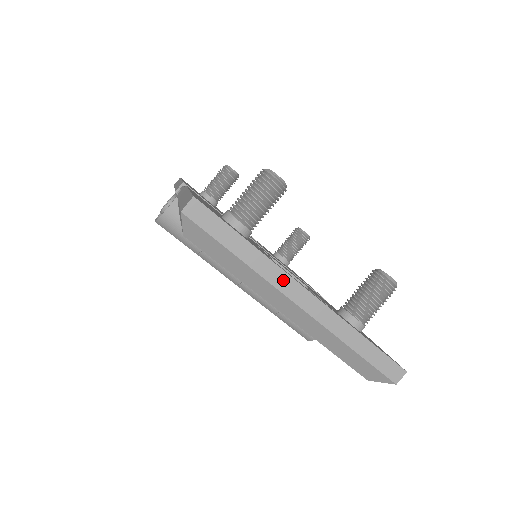
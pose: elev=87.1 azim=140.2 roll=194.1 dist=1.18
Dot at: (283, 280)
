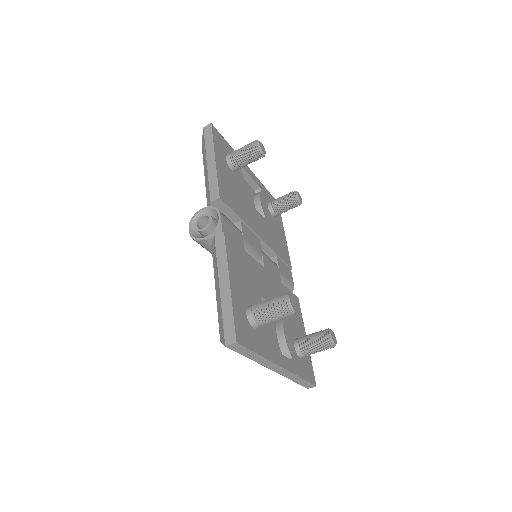
Dot at: (270, 365)
